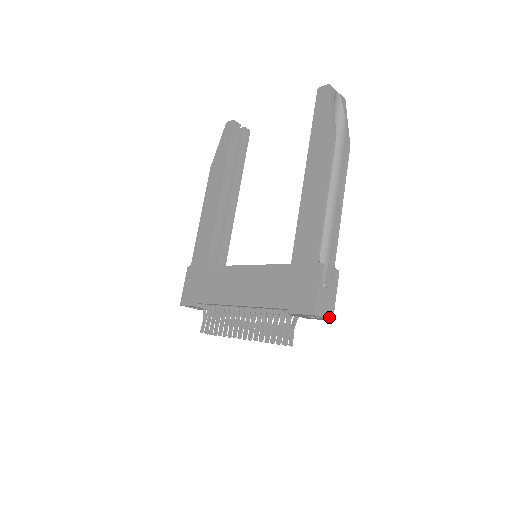
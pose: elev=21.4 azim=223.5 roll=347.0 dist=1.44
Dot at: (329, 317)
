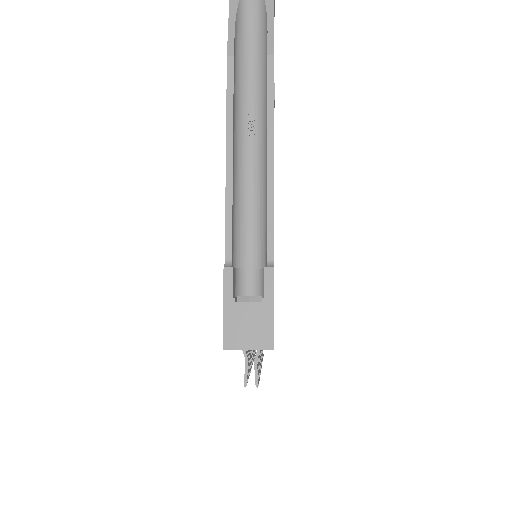
Dot at: (262, 346)
